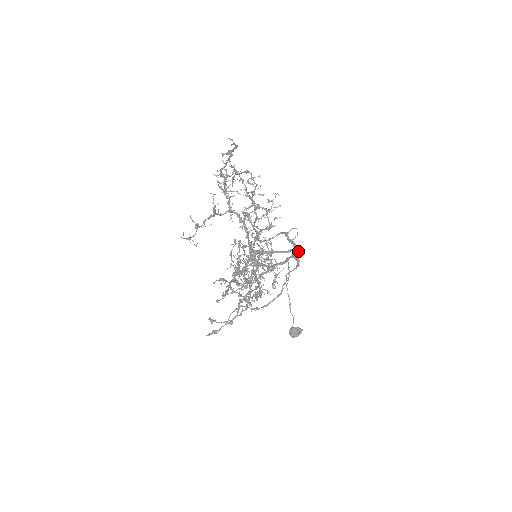
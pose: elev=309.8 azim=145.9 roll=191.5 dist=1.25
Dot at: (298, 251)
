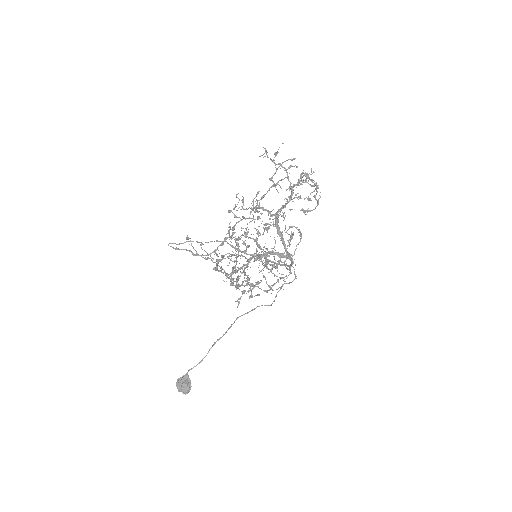
Dot at: occluded
